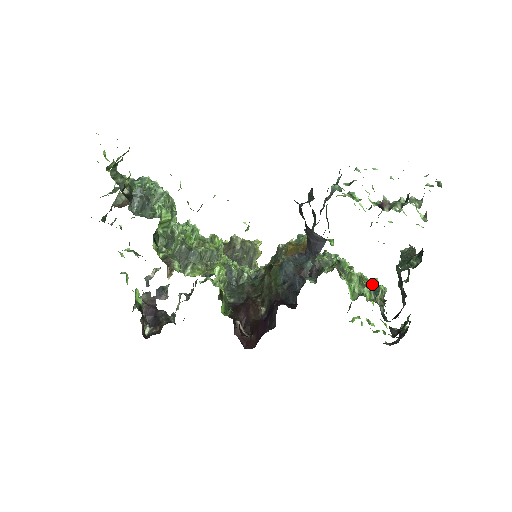
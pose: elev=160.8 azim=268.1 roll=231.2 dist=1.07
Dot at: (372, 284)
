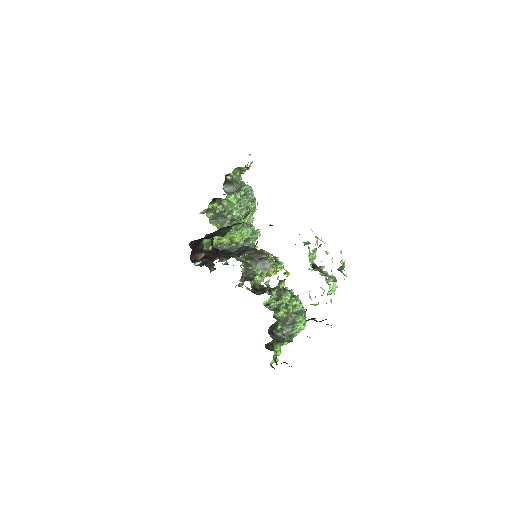
Dot at: (282, 309)
